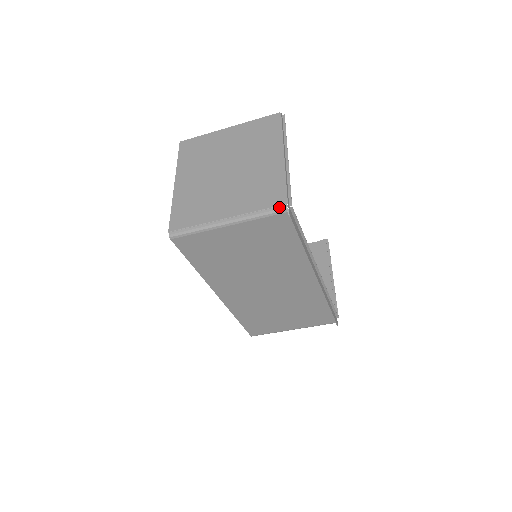
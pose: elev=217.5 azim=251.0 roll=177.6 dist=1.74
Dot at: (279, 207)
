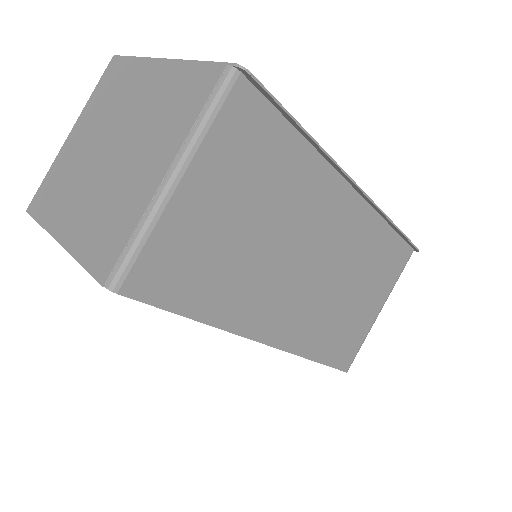
Dot at: (222, 78)
